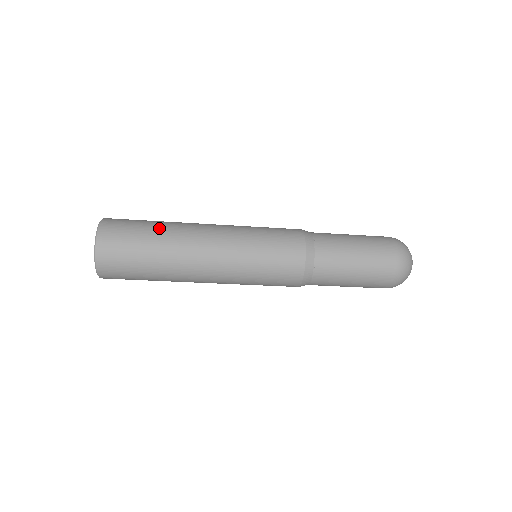
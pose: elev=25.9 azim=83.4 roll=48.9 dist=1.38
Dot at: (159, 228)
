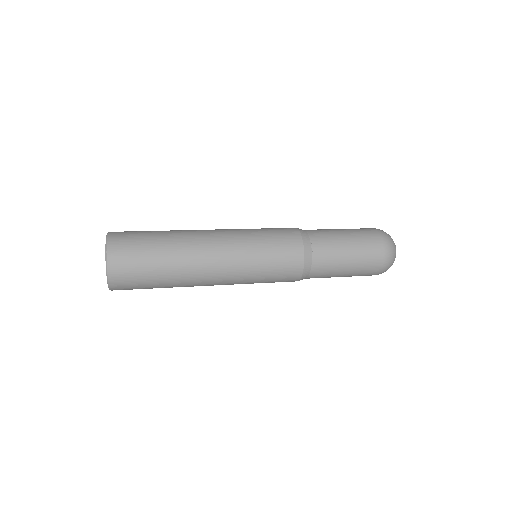
Dot at: (167, 282)
